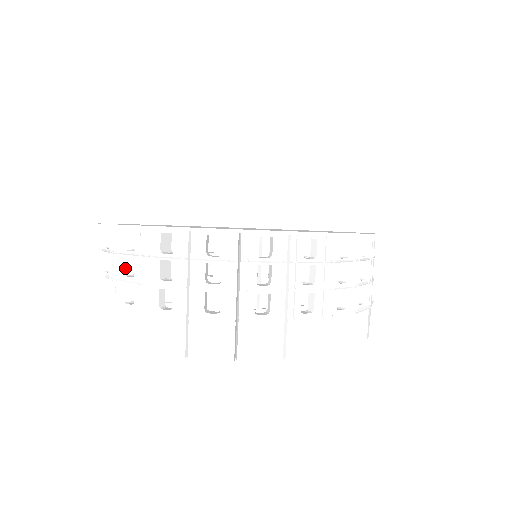
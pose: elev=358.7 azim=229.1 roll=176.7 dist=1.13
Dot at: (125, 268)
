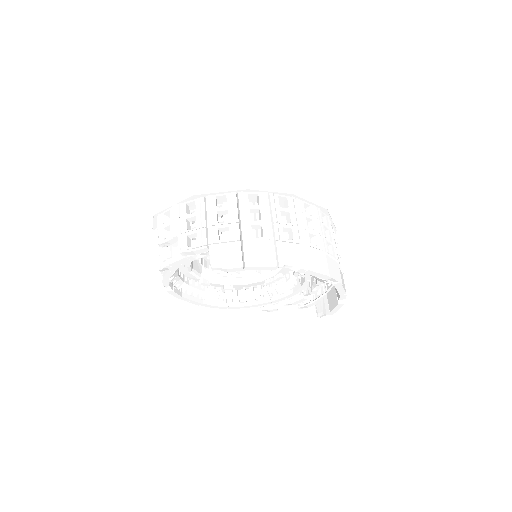
Dot at: (187, 226)
